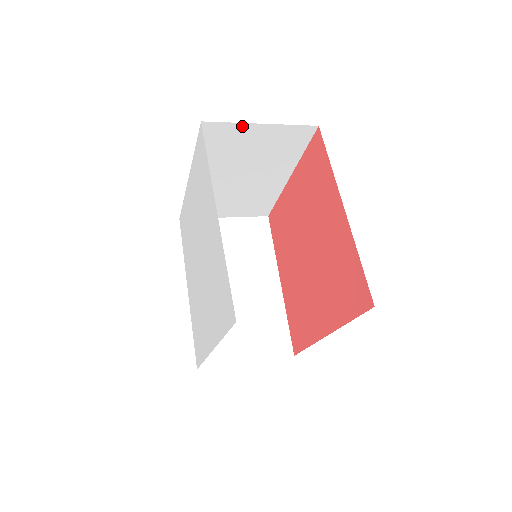
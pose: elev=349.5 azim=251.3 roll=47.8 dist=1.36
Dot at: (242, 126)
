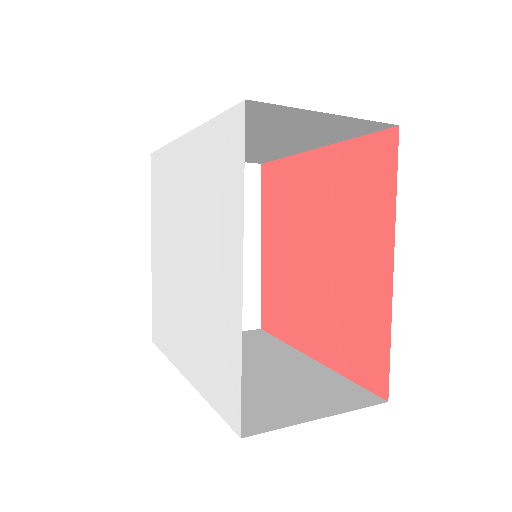
Dot at: occluded
